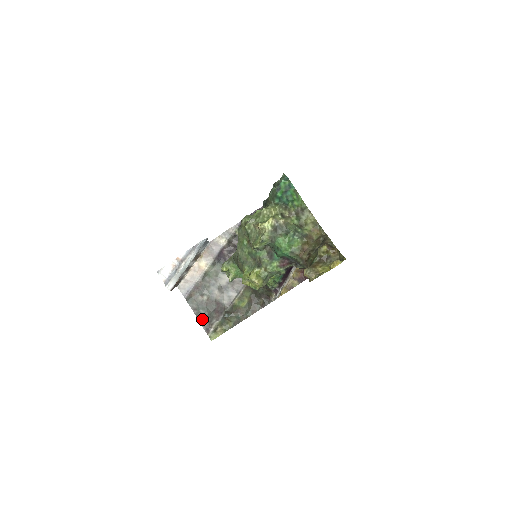
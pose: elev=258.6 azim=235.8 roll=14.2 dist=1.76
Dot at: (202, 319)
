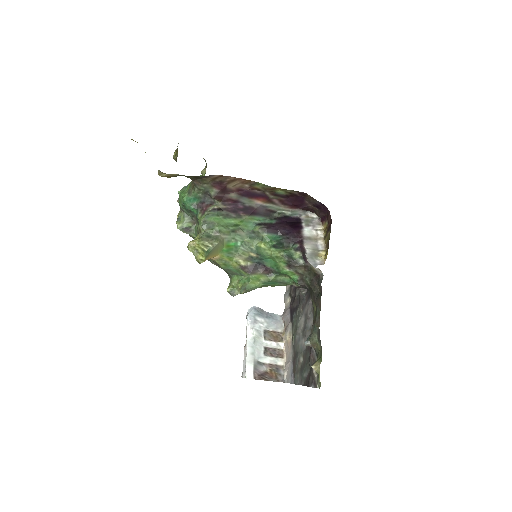
Dot at: (308, 381)
